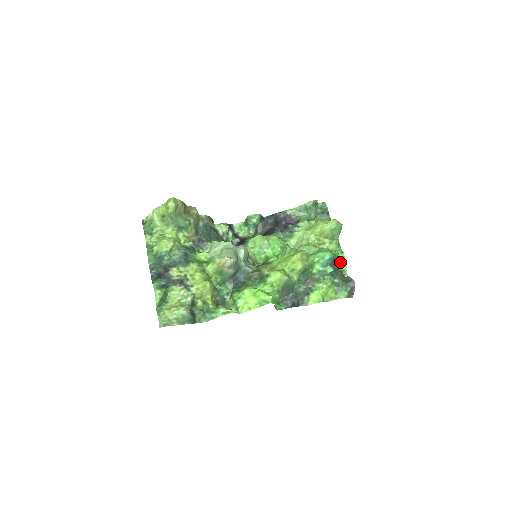
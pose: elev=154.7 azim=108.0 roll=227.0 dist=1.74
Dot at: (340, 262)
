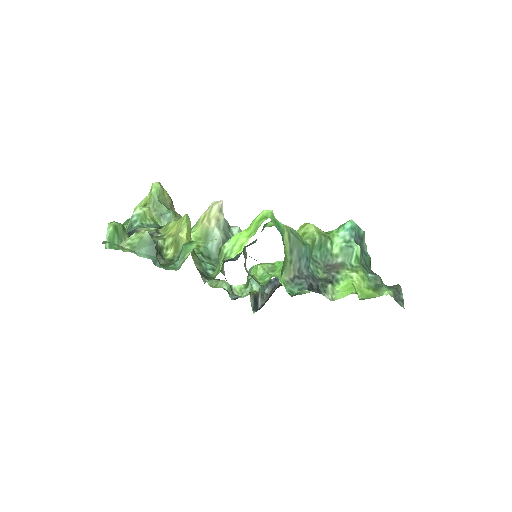
Dot at: occluded
